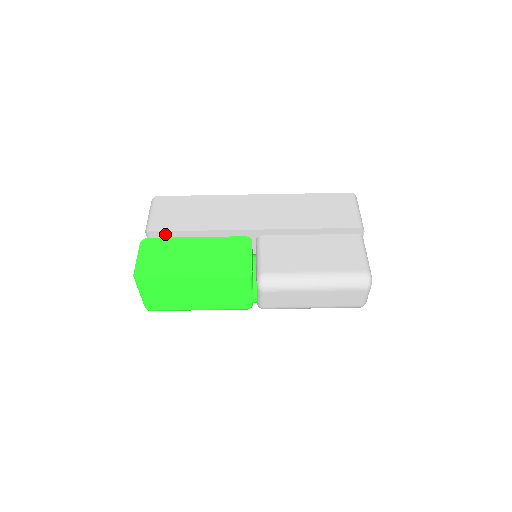
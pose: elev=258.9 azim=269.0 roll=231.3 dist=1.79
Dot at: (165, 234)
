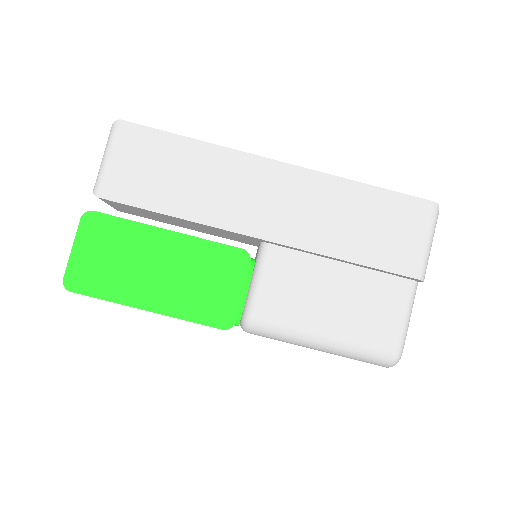
Dot at: (123, 204)
